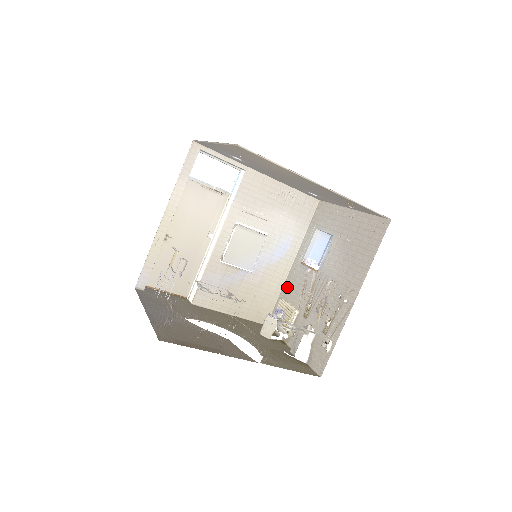
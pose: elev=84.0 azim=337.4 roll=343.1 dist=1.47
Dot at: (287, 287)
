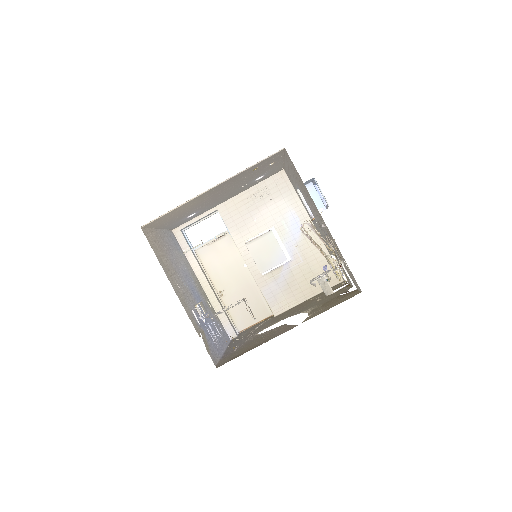
Dot at: occluded
